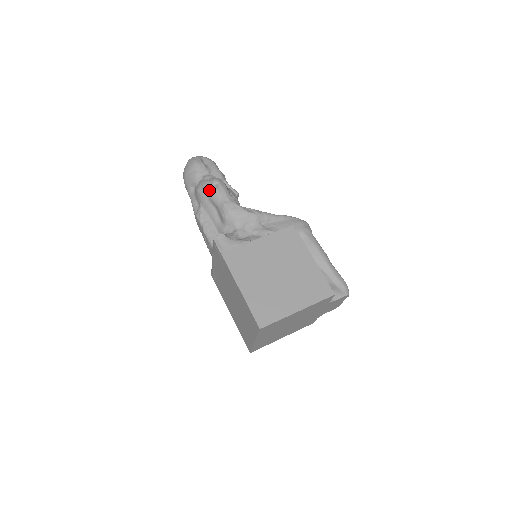
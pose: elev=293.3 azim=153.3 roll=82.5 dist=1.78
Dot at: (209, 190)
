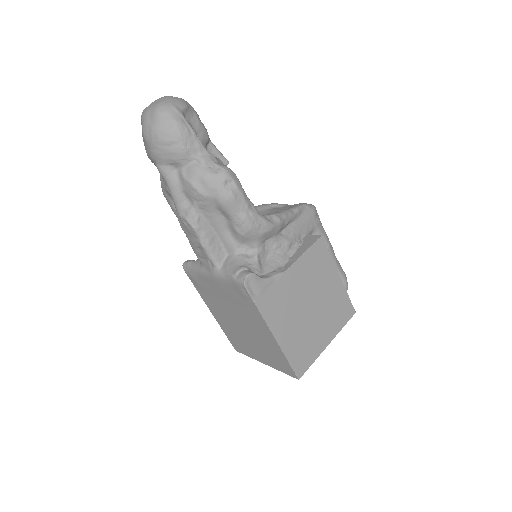
Dot at: (218, 192)
